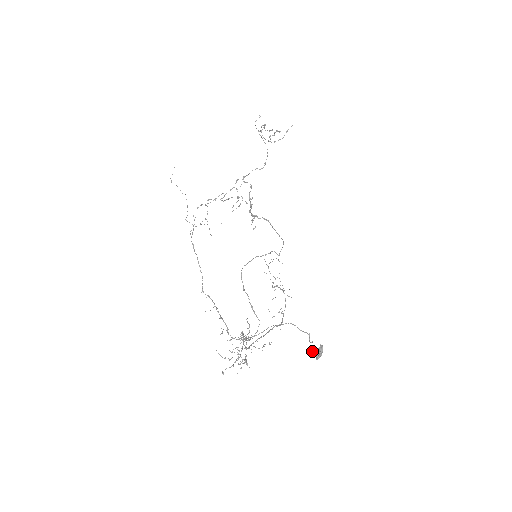
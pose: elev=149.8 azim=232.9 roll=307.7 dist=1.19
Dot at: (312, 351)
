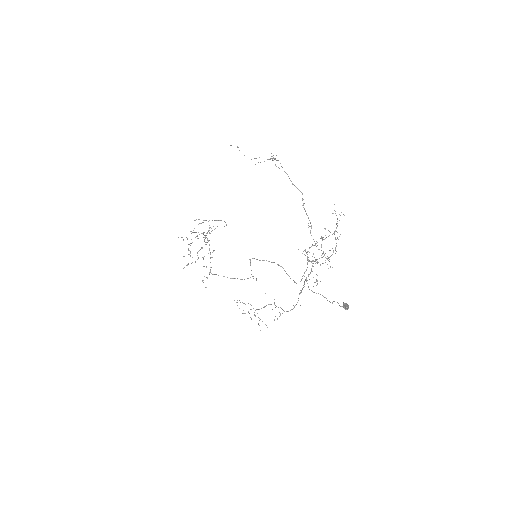
Dot at: occluded
